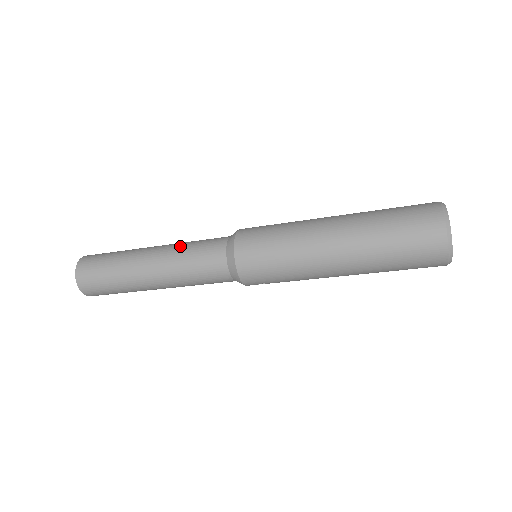
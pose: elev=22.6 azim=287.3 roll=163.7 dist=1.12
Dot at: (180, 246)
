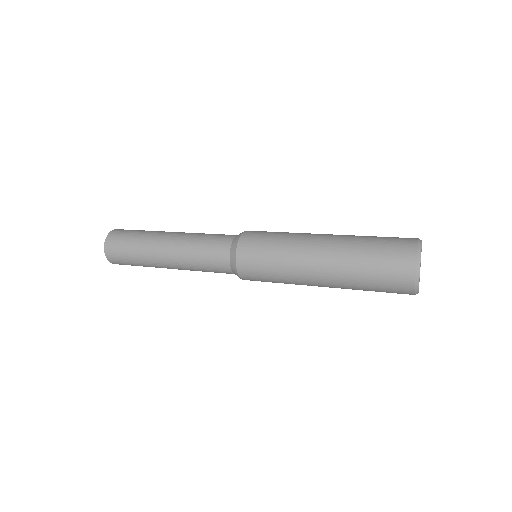
Dot at: (189, 254)
